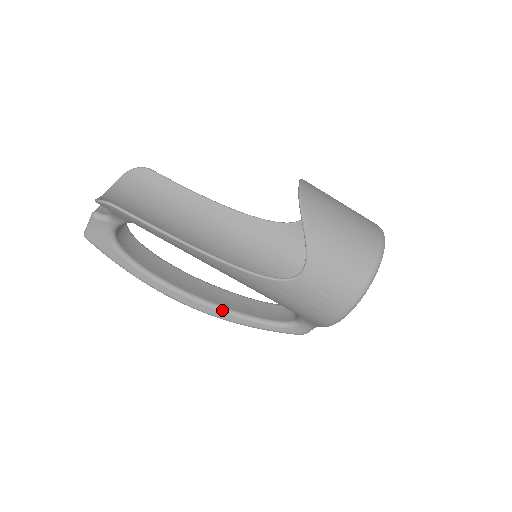
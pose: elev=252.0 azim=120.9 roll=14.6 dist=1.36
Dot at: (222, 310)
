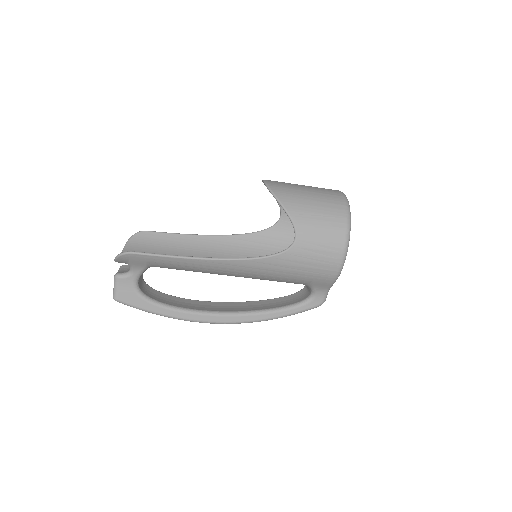
Dot at: (249, 313)
